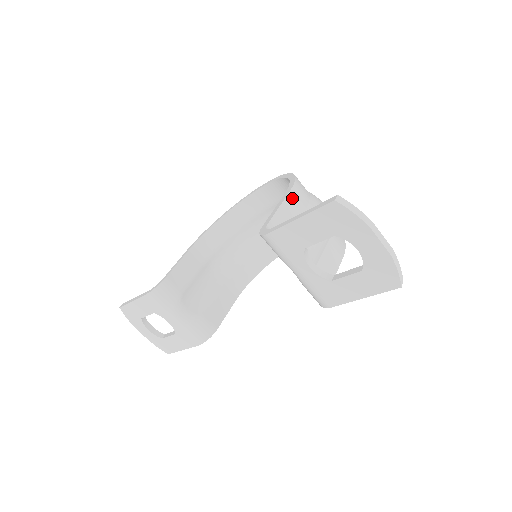
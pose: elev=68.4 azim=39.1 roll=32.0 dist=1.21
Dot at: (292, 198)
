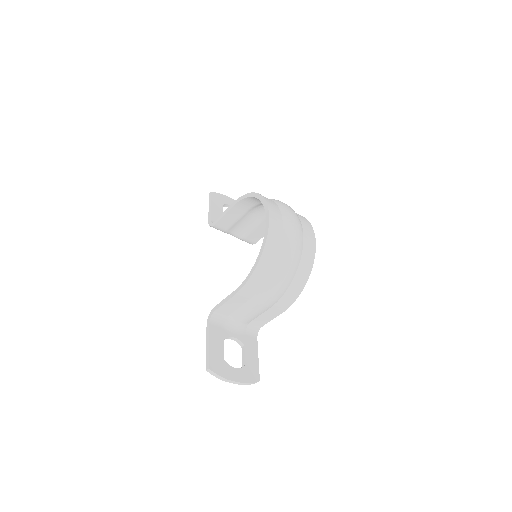
Dot at: (238, 296)
